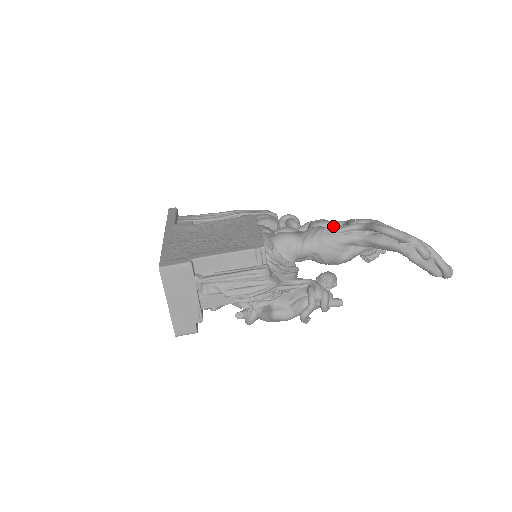
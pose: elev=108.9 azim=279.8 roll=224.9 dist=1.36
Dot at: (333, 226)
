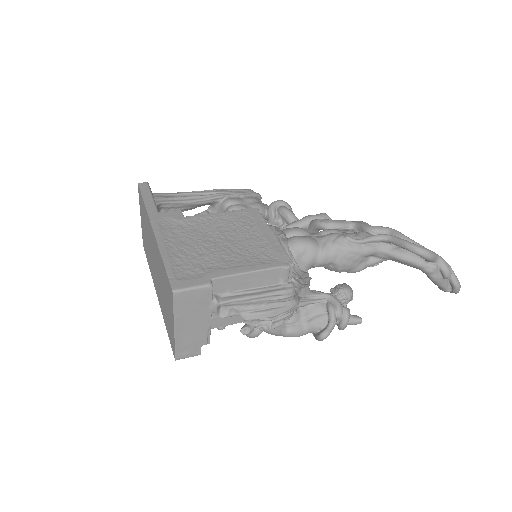
Dot at: (353, 234)
